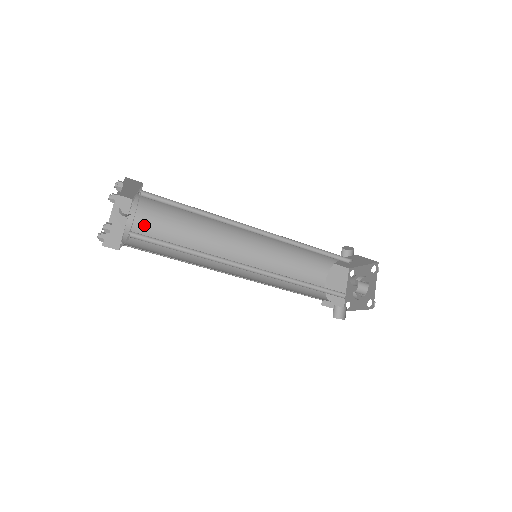
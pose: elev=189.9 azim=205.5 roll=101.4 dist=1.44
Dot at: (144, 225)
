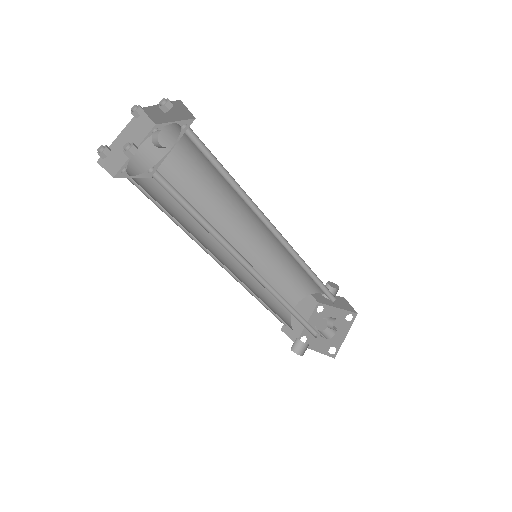
Dot at: (155, 162)
